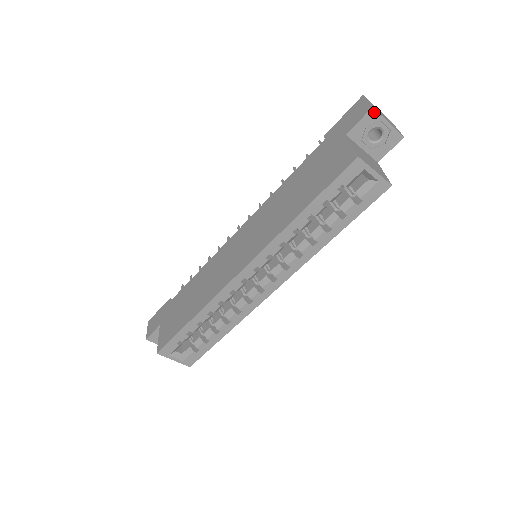
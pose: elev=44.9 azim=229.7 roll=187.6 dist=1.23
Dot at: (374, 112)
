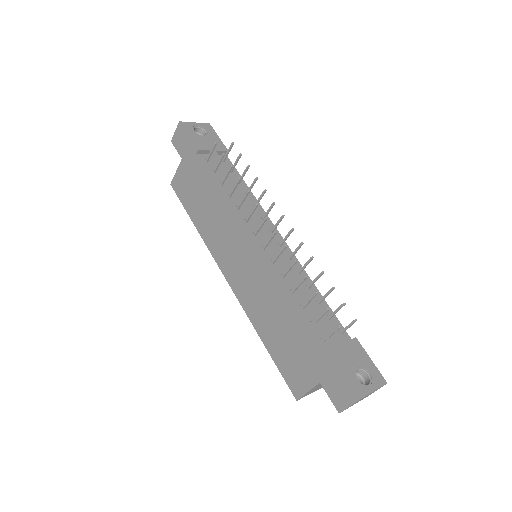
Dot at: (341, 410)
